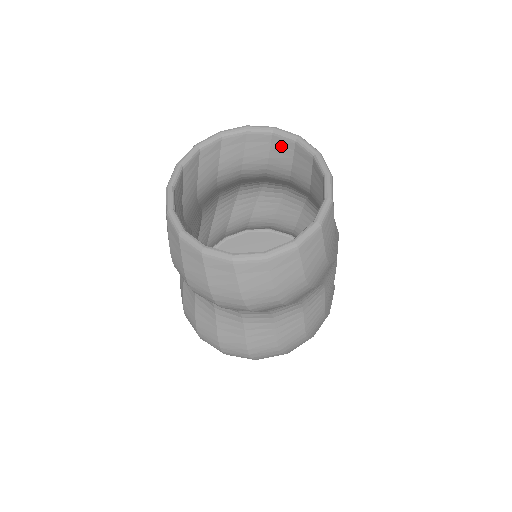
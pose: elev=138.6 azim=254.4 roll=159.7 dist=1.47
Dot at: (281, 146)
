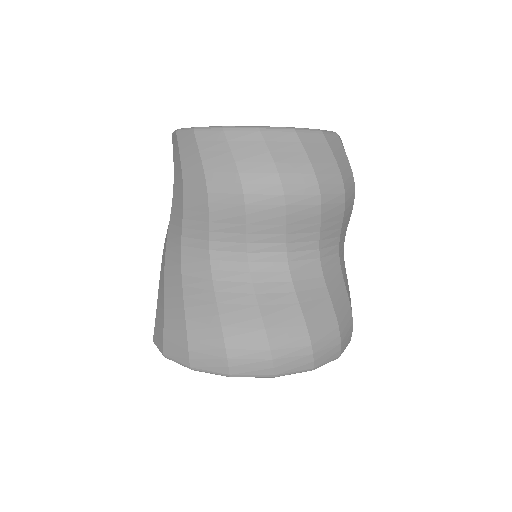
Dot at: occluded
